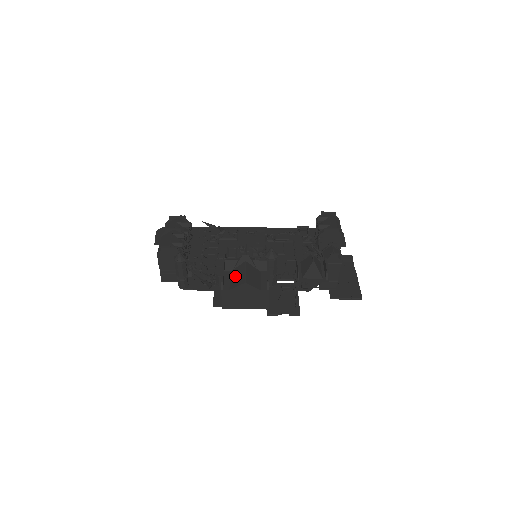
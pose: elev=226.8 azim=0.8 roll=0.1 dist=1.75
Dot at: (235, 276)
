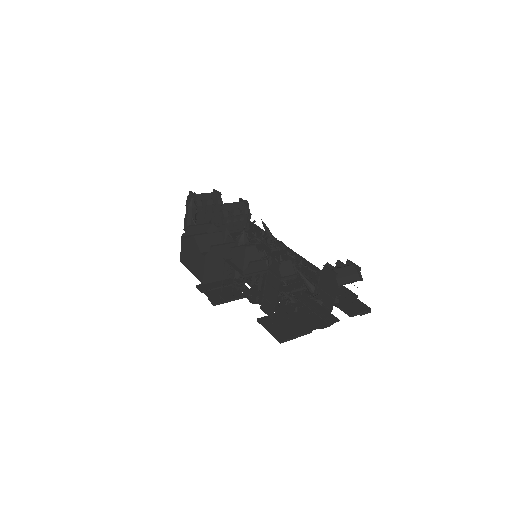
Dot at: occluded
